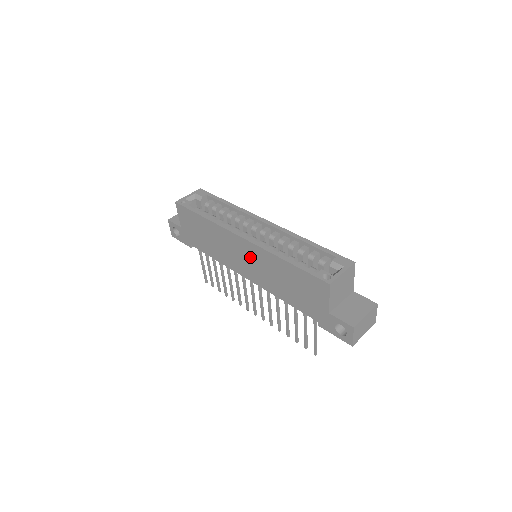
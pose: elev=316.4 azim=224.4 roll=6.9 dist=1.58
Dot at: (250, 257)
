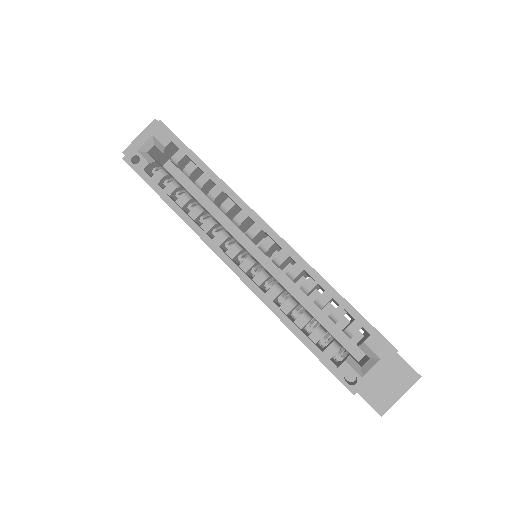
Dot at: occluded
